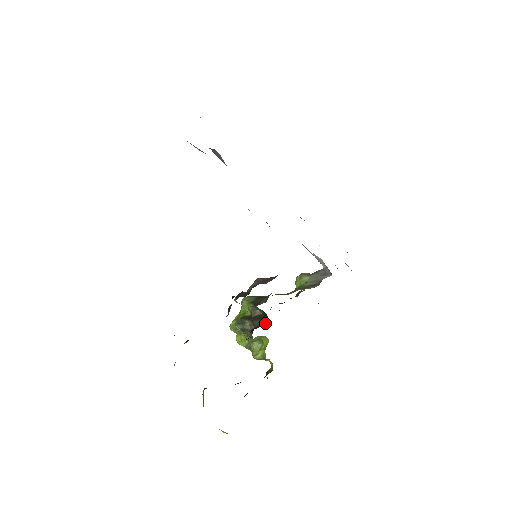
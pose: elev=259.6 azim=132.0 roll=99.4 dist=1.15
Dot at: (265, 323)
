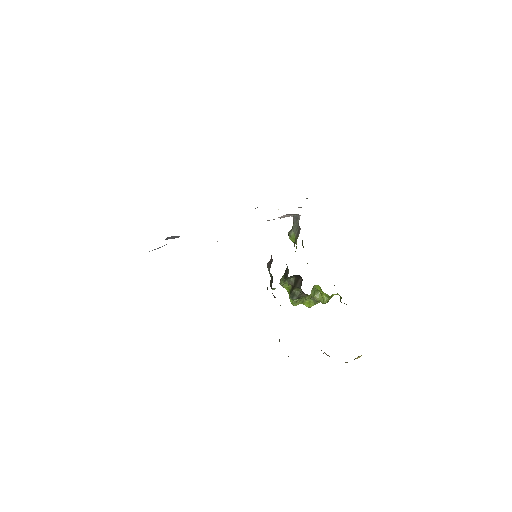
Dot at: (302, 280)
